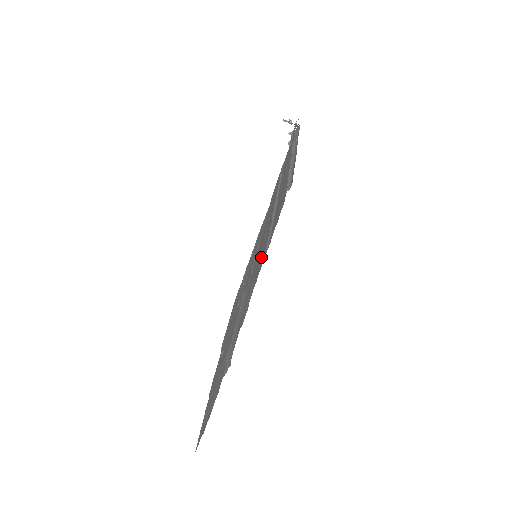
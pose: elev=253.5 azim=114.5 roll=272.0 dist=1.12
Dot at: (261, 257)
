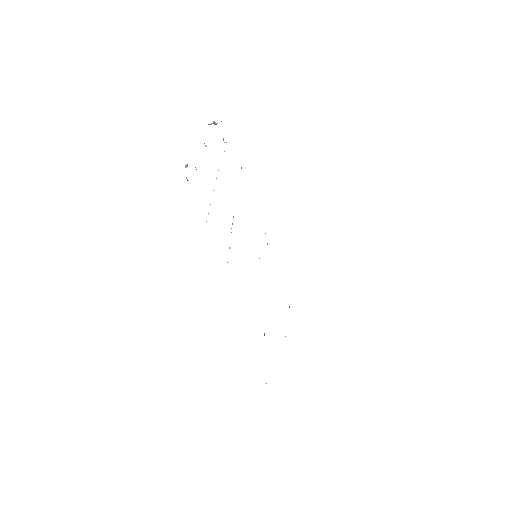
Dot at: occluded
